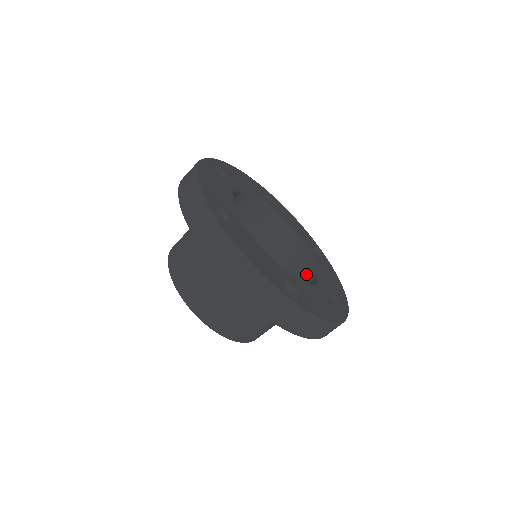
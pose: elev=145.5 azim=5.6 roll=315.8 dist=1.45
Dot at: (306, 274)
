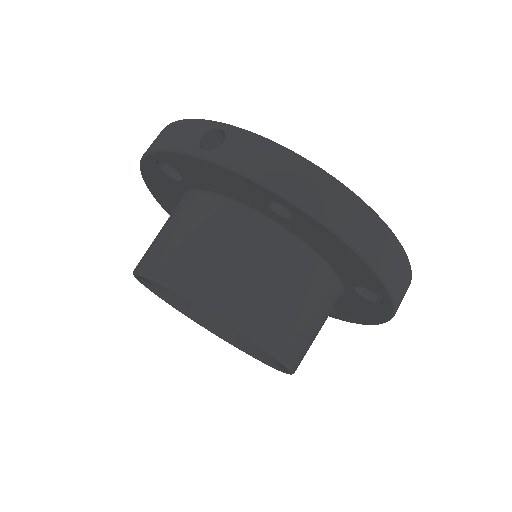
Dot at: occluded
